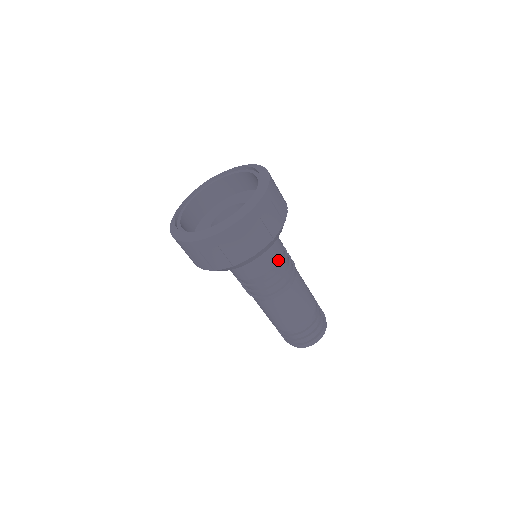
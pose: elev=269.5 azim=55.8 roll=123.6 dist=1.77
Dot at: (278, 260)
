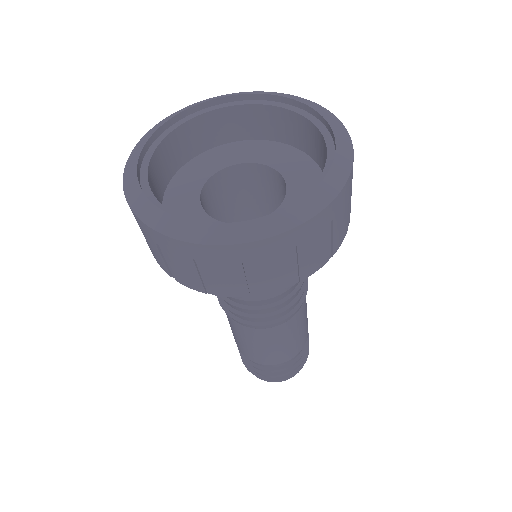
Dot at: occluded
